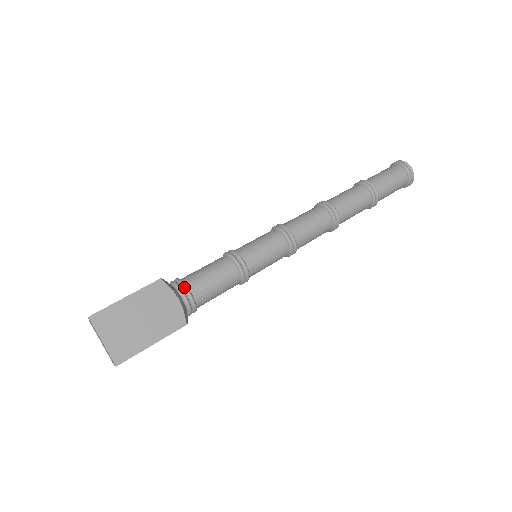
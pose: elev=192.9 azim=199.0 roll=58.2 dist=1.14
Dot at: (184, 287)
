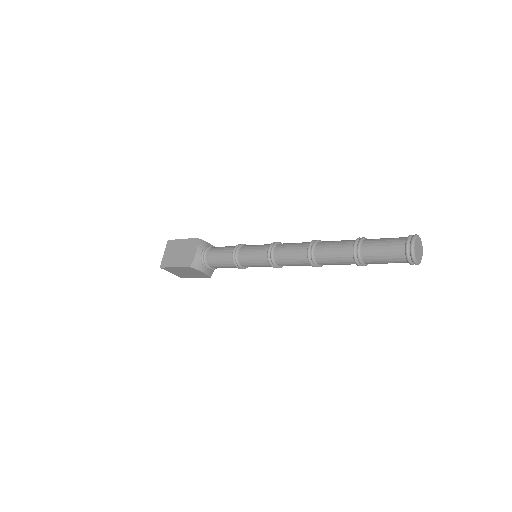
Dot at: (206, 249)
